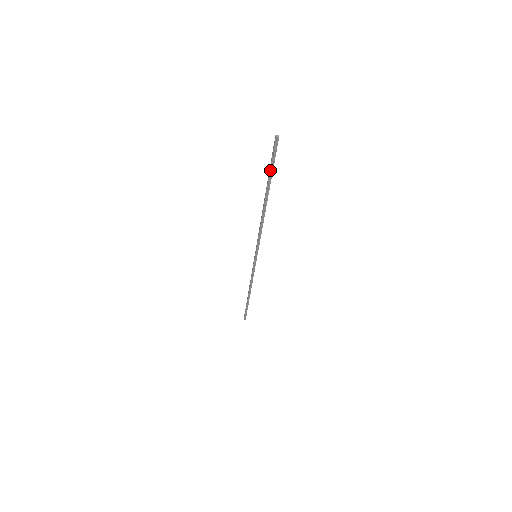
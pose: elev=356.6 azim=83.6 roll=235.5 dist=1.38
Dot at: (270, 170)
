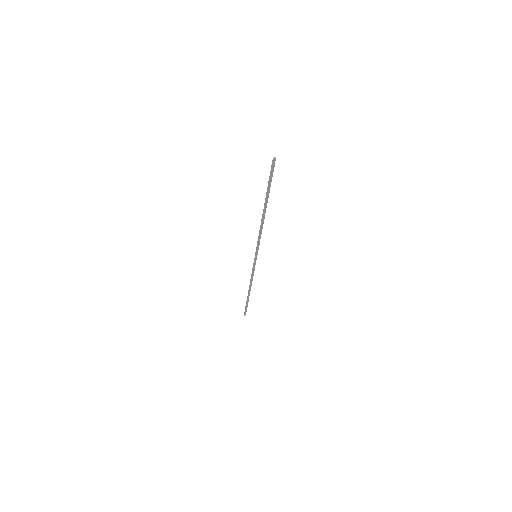
Dot at: (270, 185)
